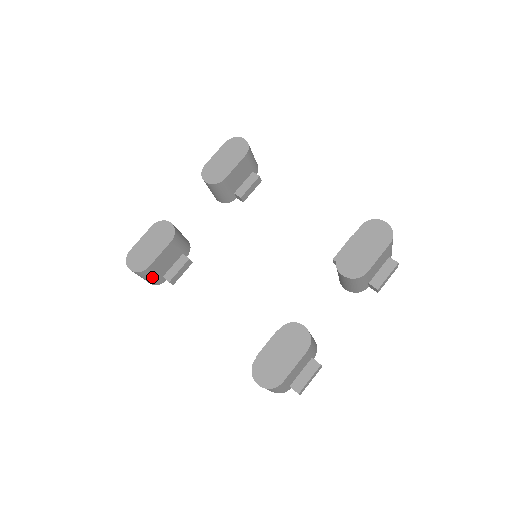
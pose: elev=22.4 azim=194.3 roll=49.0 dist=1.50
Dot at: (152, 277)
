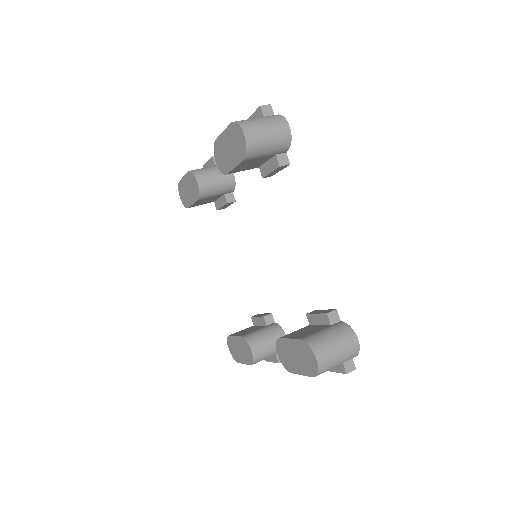
Dot at: occluded
